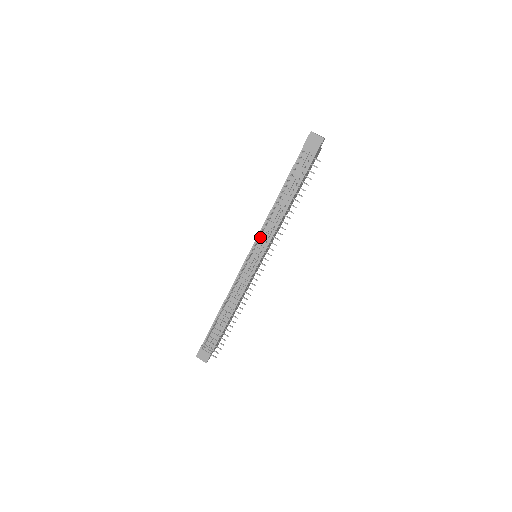
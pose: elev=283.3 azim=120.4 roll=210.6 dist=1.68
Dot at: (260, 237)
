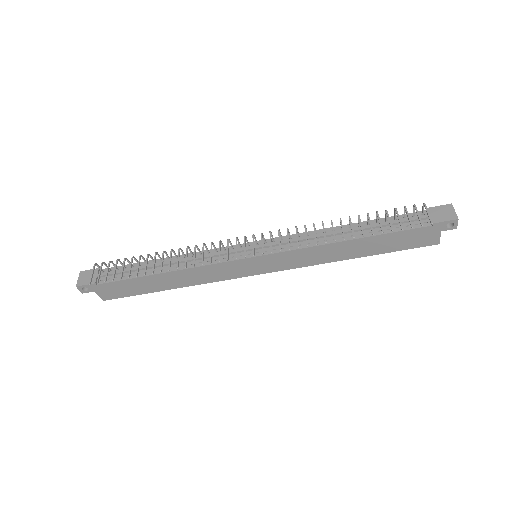
Dot at: (284, 239)
